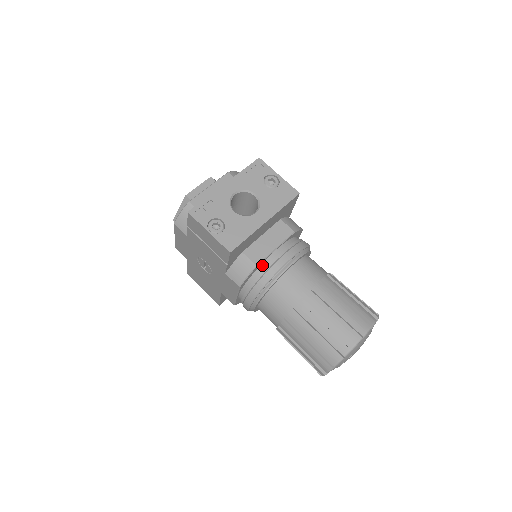
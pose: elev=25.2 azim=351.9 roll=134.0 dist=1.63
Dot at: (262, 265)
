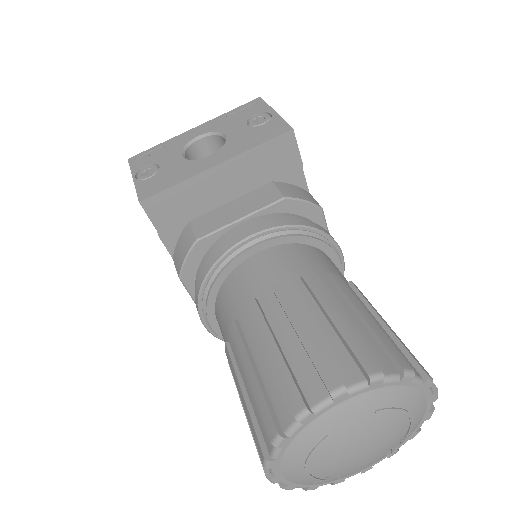
Dot at: (214, 244)
